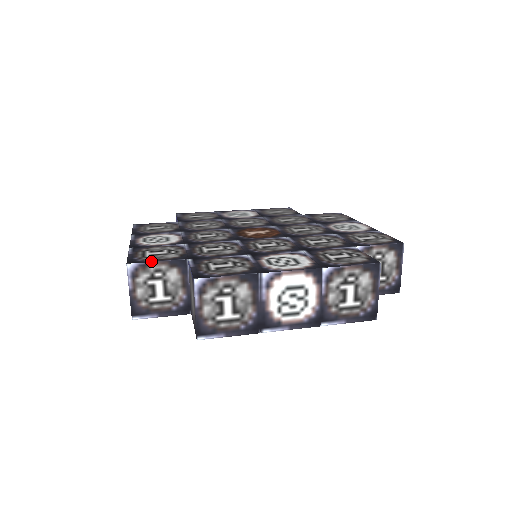
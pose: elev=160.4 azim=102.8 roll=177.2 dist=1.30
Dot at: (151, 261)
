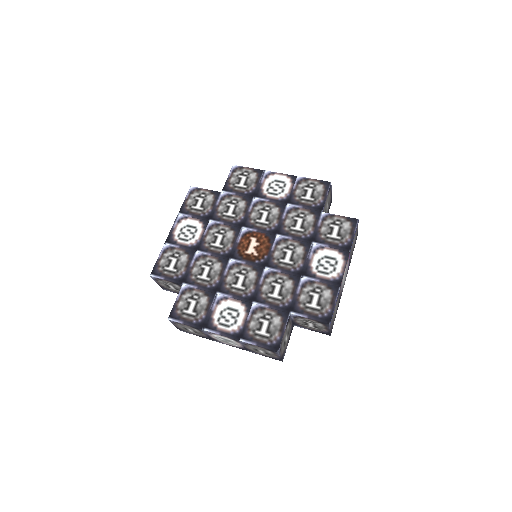
Dot at: (282, 336)
